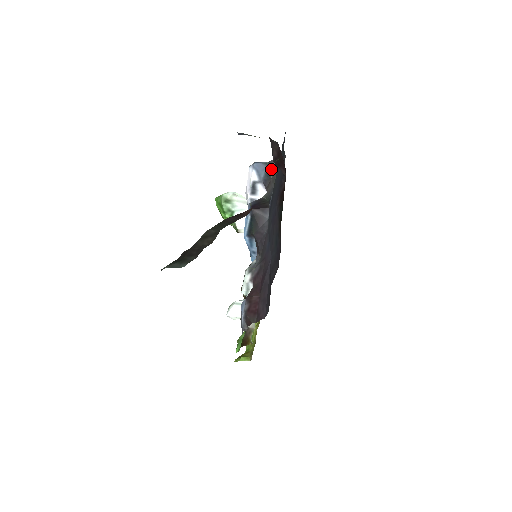
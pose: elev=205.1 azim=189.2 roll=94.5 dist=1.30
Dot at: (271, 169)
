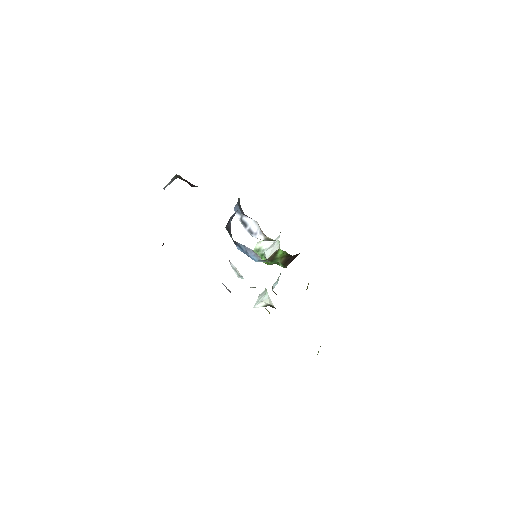
Dot at: (239, 203)
